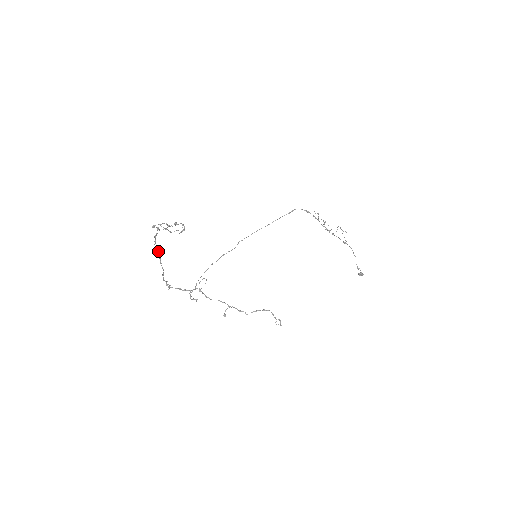
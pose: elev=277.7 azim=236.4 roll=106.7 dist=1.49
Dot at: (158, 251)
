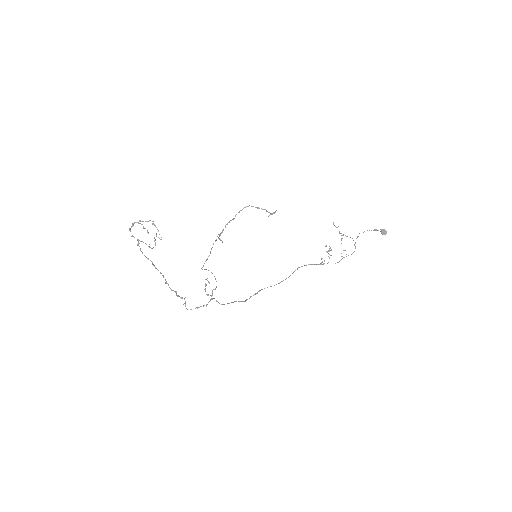
Dot at: (148, 259)
